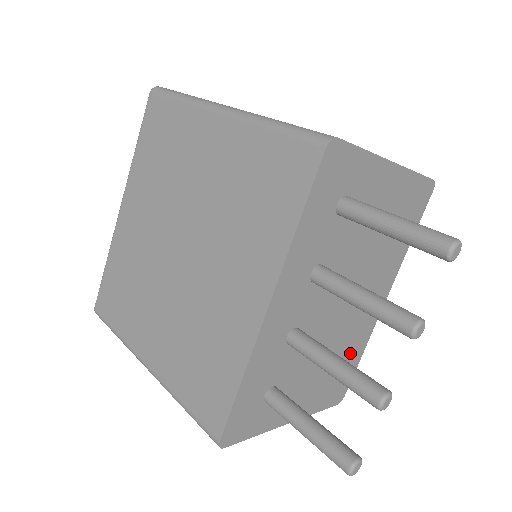
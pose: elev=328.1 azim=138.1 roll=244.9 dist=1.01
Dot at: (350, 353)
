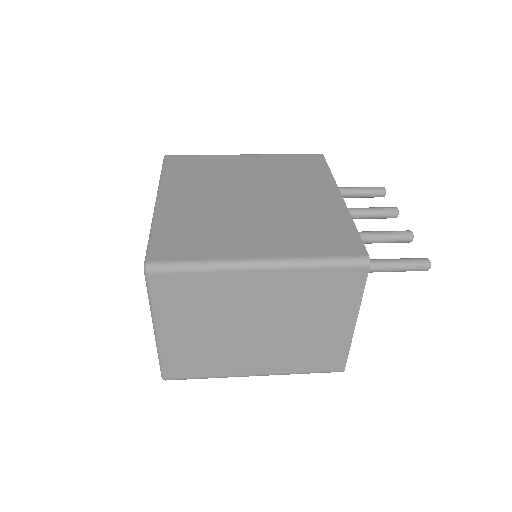
Dot at: occluded
